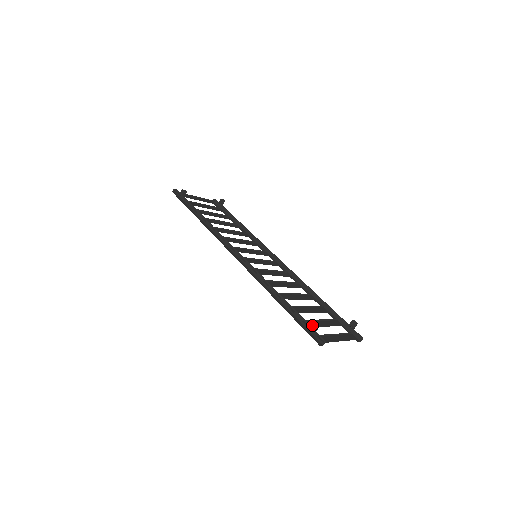
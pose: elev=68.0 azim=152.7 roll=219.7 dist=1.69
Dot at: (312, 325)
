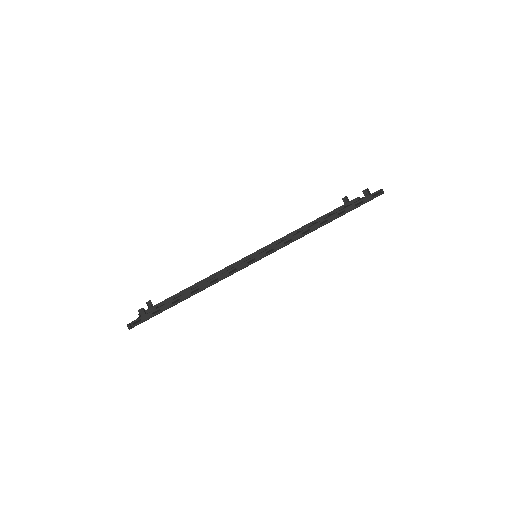
Dot at: (365, 195)
